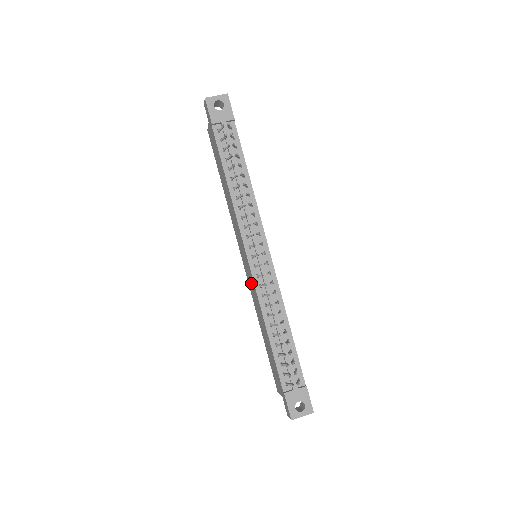
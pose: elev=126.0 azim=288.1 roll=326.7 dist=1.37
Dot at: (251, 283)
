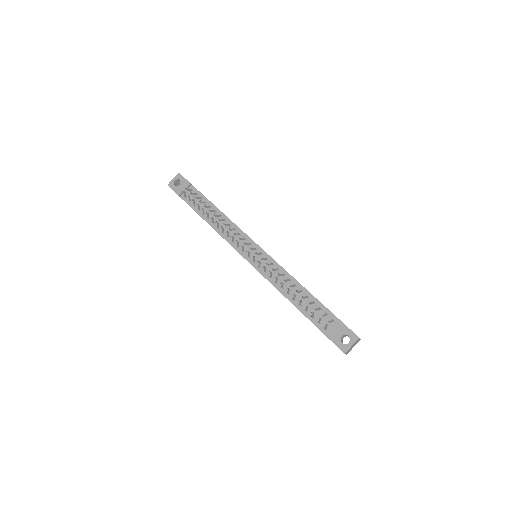
Dot at: occluded
